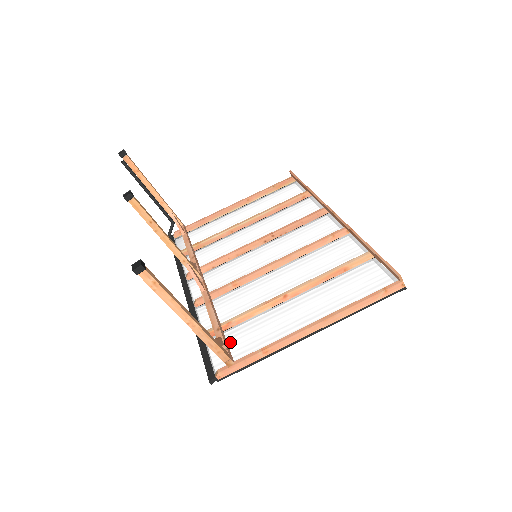
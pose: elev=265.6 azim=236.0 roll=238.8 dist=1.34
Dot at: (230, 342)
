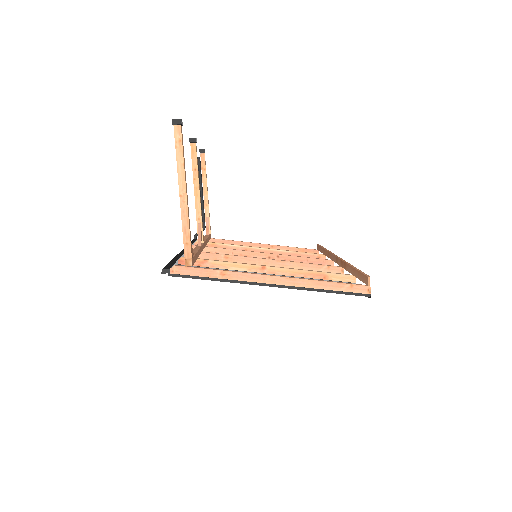
Dot at: occluded
